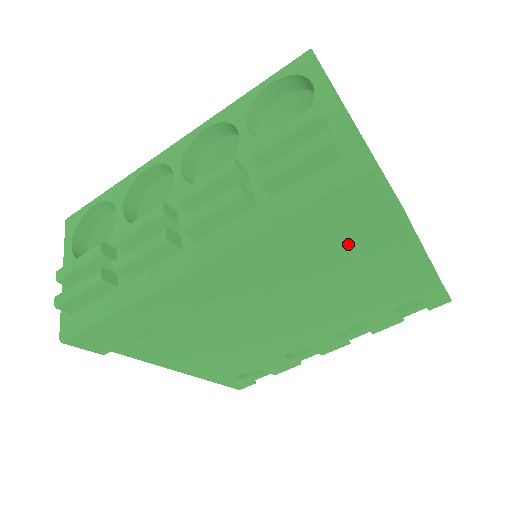
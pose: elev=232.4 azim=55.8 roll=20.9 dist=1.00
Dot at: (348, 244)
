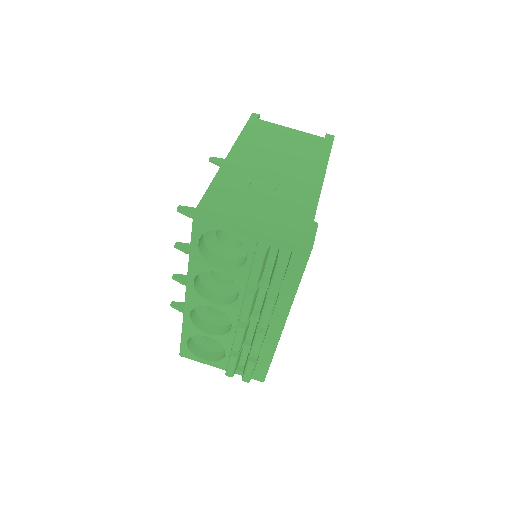
Dot at: occluded
